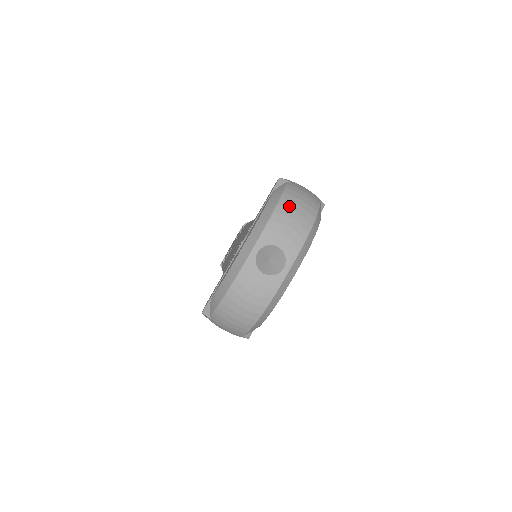
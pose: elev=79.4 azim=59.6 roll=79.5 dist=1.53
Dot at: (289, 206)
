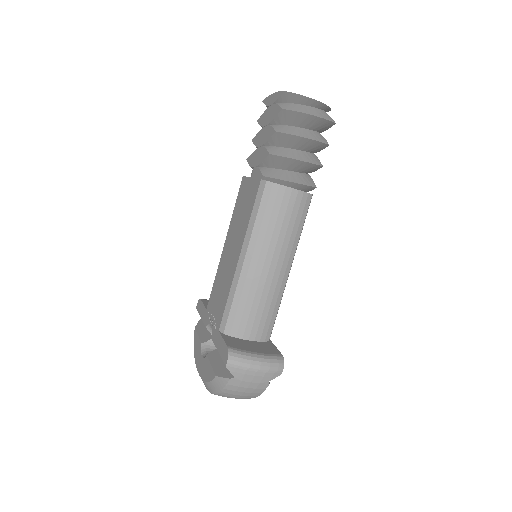
Dot at: occluded
